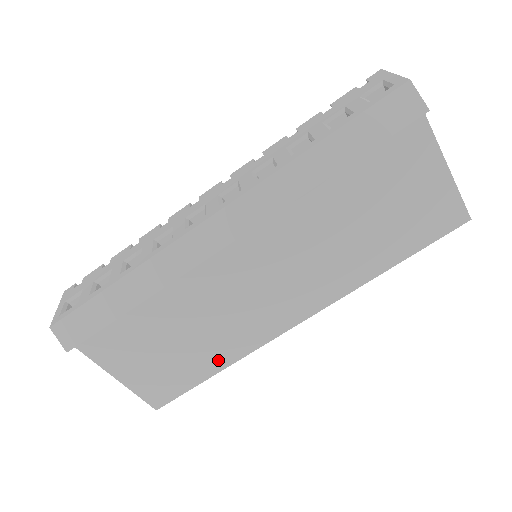
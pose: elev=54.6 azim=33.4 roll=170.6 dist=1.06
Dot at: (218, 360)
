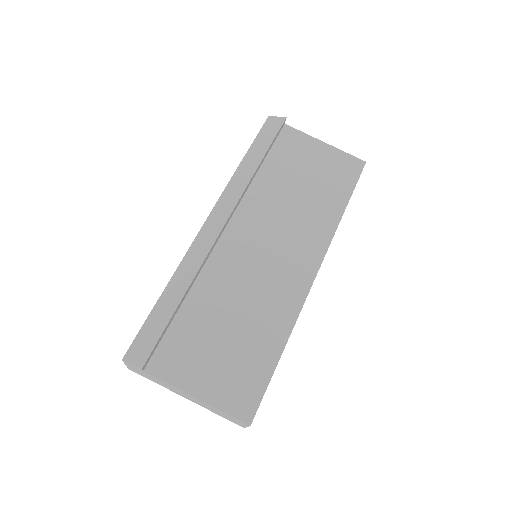
Dot at: (274, 339)
